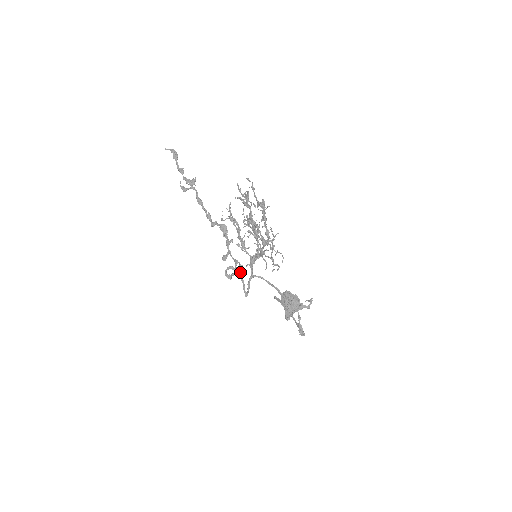
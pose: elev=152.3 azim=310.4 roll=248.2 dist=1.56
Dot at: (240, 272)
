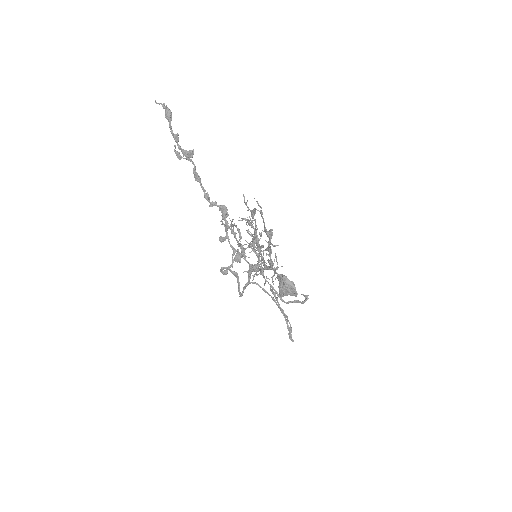
Dot at: (237, 274)
